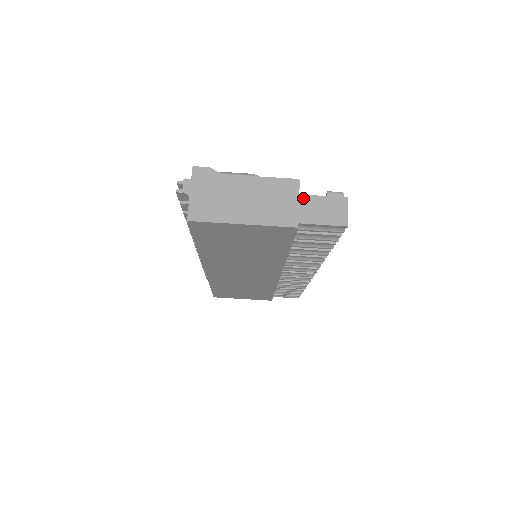
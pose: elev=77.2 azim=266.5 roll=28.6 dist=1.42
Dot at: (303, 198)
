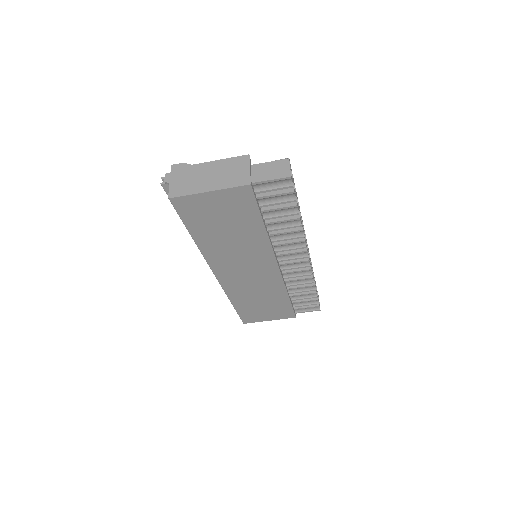
Dot at: (254, 166)
